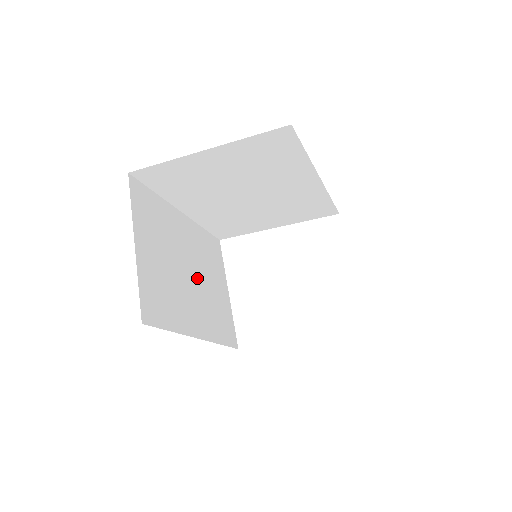
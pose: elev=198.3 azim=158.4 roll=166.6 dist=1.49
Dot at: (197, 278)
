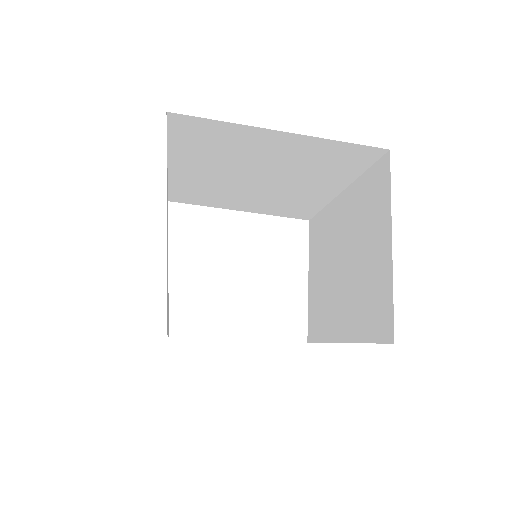
Dot at: occluded
